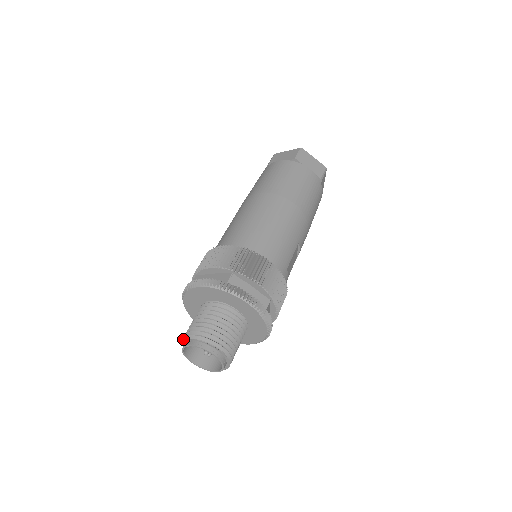
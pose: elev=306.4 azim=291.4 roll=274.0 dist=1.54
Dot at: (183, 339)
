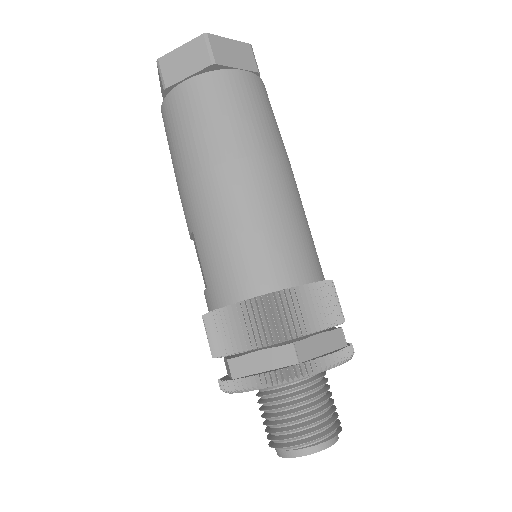
Dot at: occluded
